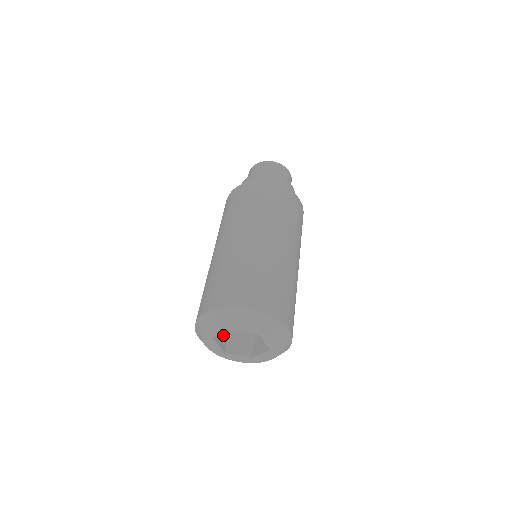
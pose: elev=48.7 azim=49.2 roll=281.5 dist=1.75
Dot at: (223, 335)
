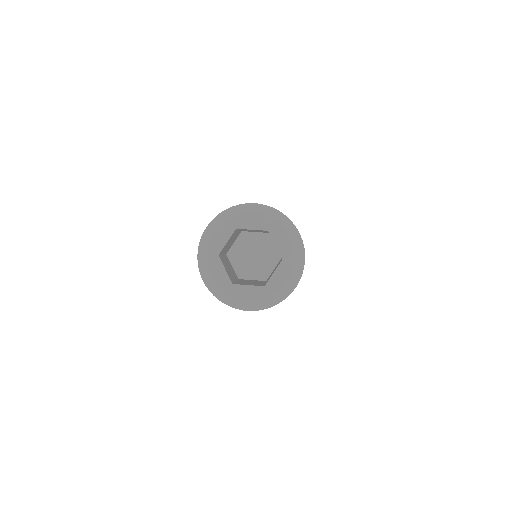
Dot at: (229, 273)
